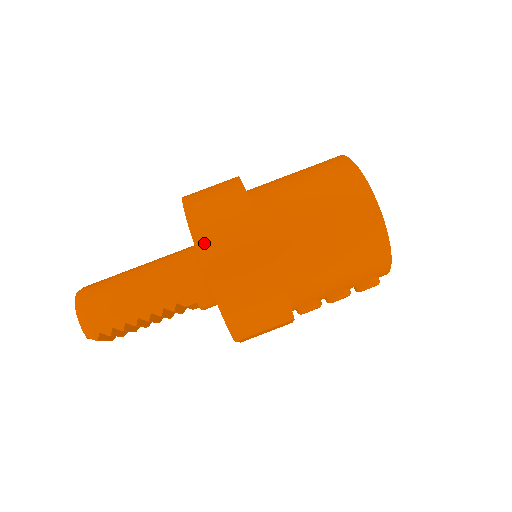
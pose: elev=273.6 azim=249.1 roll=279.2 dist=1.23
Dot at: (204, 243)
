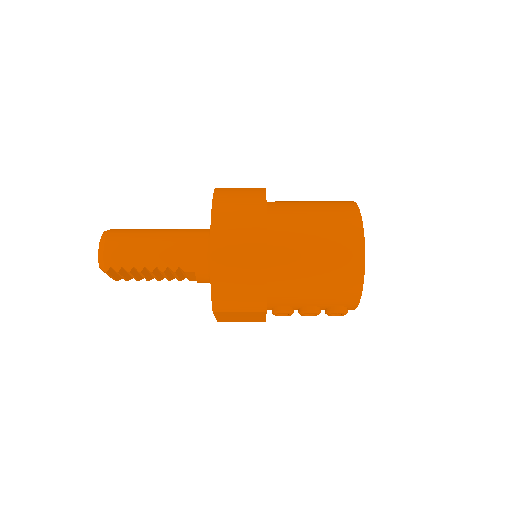
Dot at: (218, 223)
